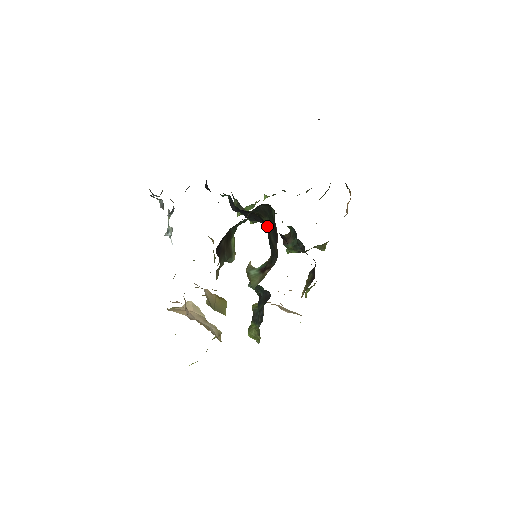
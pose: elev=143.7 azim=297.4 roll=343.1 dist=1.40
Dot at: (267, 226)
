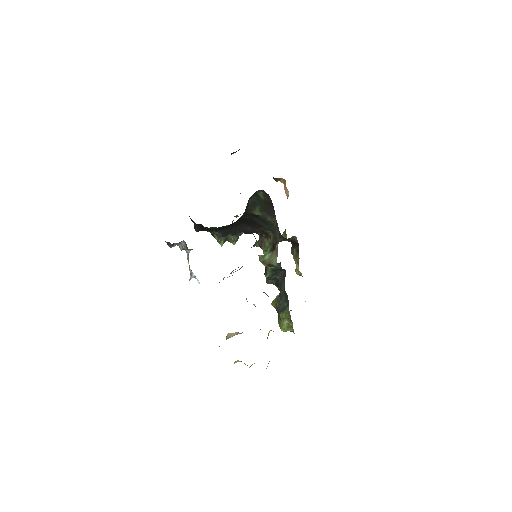
Dot at: (257, 218)
